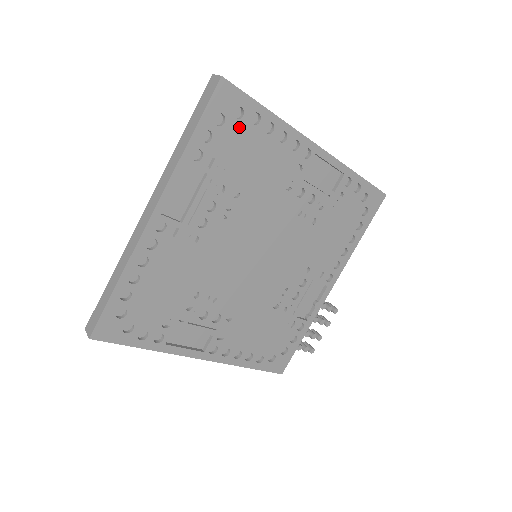
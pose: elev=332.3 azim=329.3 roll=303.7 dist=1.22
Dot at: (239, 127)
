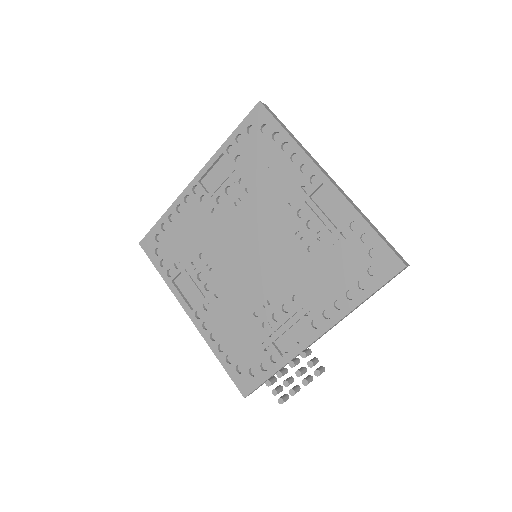
Dot at: (263, 139)
